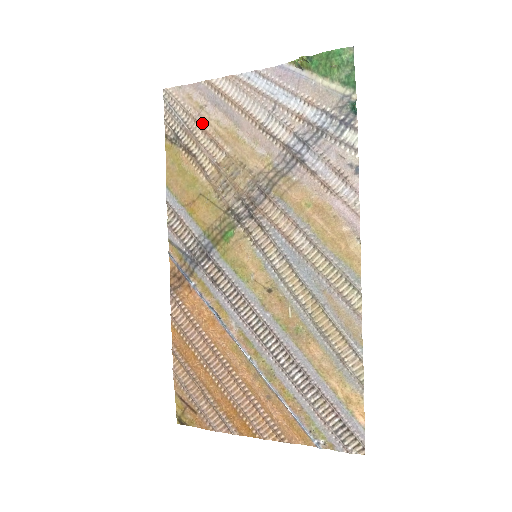
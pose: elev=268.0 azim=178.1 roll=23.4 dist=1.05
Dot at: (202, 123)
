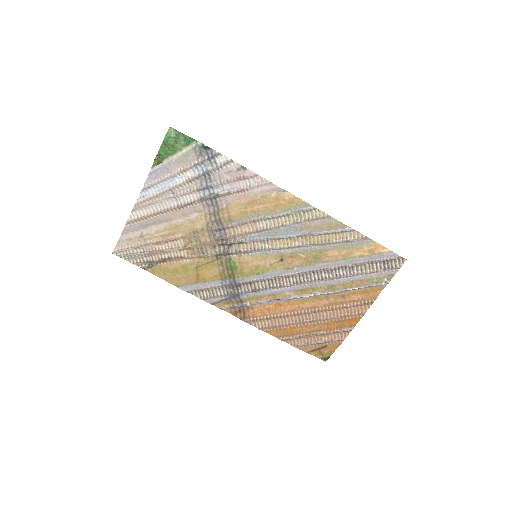
Dot at: (152, 242)
